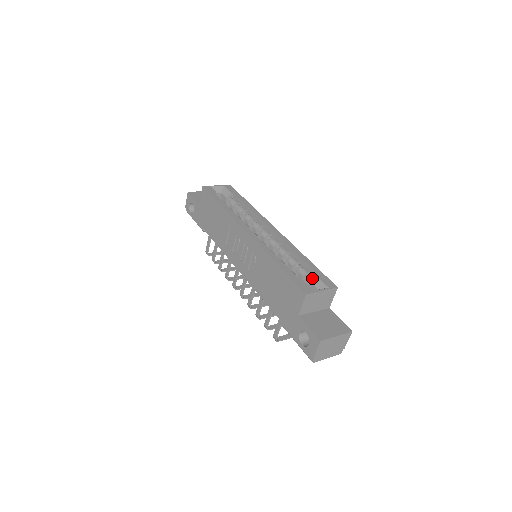
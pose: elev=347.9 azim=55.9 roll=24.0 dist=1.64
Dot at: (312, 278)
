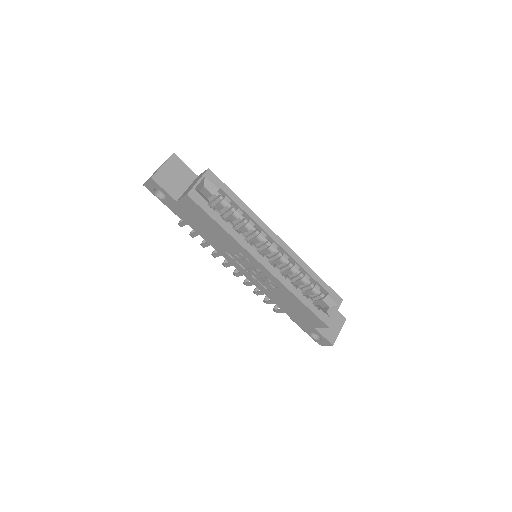
Dot at: (323, 294)
